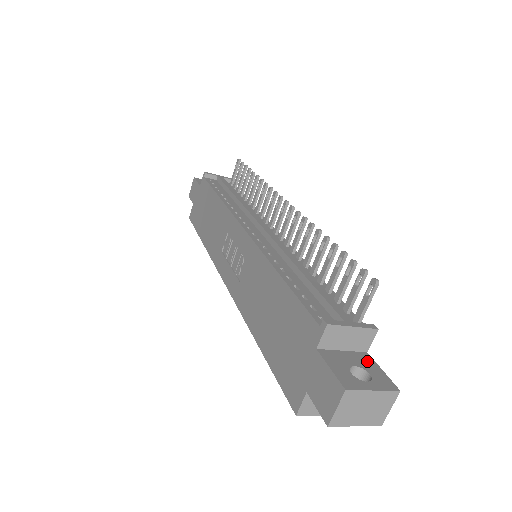
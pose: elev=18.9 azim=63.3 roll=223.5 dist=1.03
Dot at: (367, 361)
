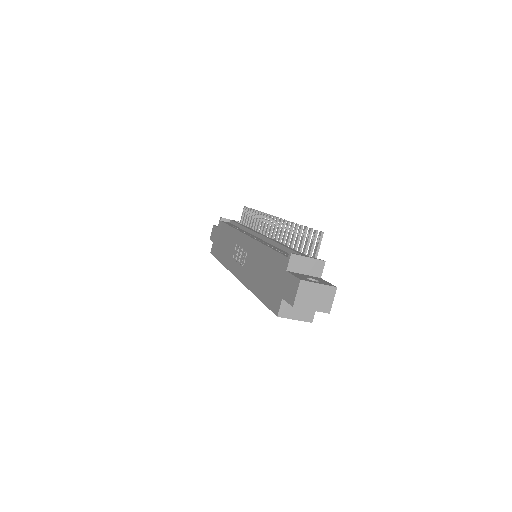
Dot at: (319, 279)
